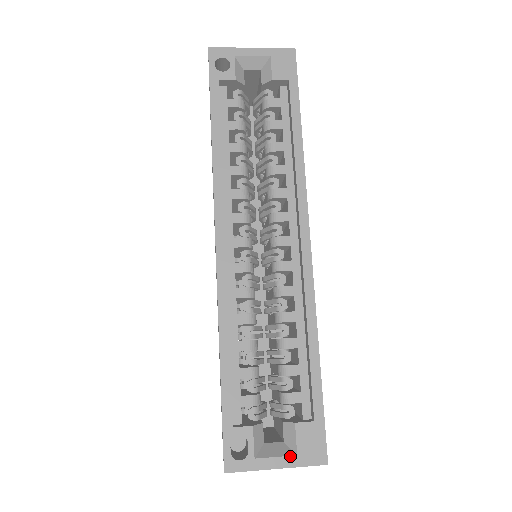
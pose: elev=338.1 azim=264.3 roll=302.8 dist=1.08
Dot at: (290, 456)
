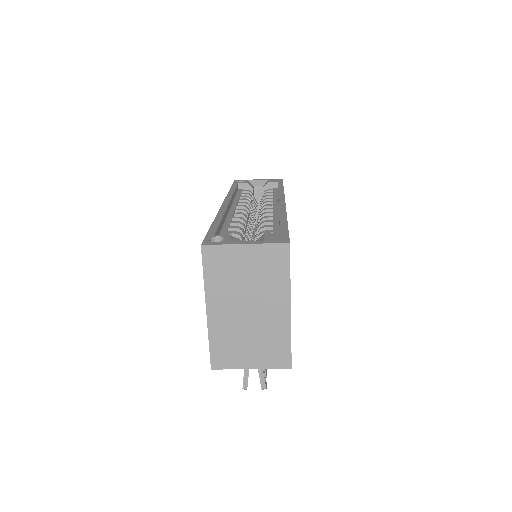
Dot at: (258, 241)
